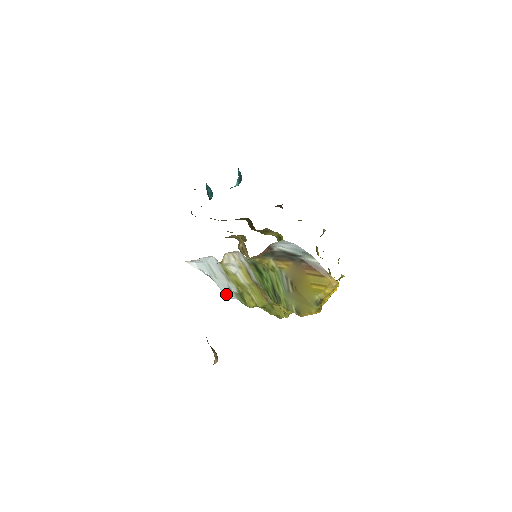
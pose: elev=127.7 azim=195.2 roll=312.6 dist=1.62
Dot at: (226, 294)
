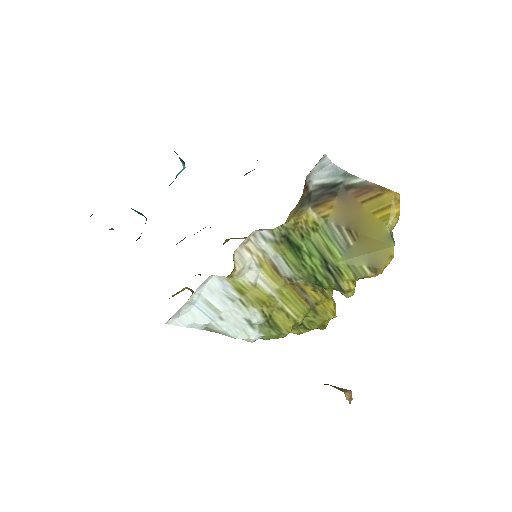
Dot at: (245, 337)
